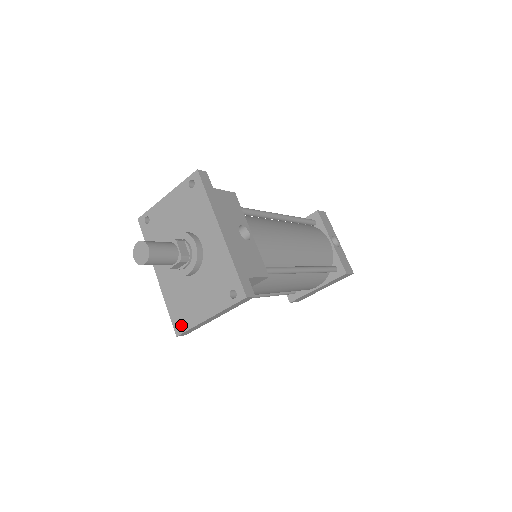
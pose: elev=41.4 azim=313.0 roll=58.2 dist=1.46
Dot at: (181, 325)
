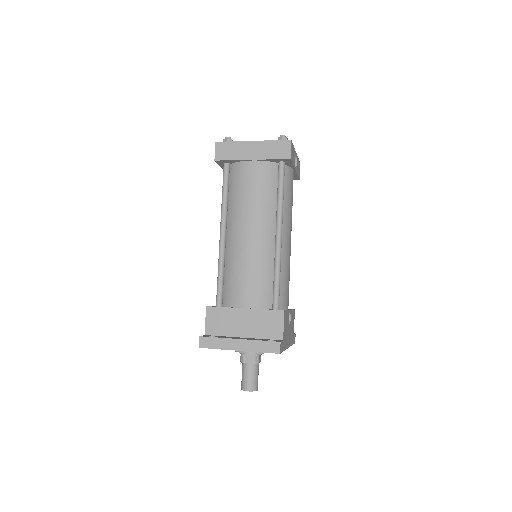
Dot at: occluded
